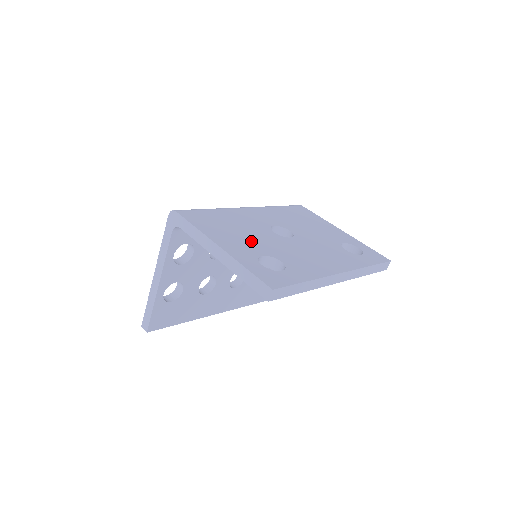
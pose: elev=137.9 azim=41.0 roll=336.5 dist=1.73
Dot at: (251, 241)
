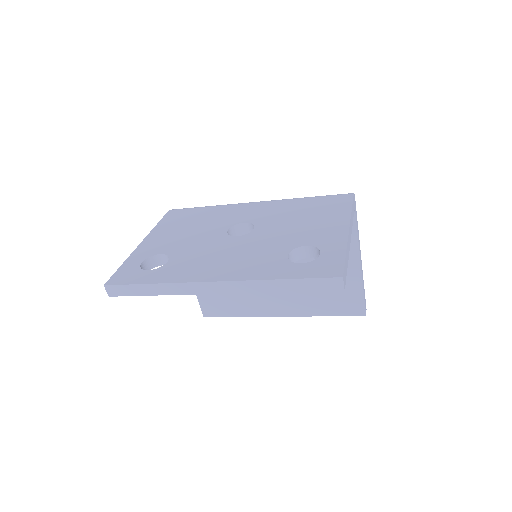
Dot at: (180, 239)
